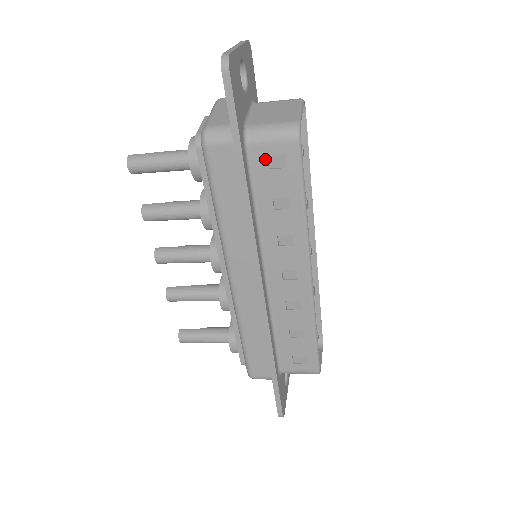
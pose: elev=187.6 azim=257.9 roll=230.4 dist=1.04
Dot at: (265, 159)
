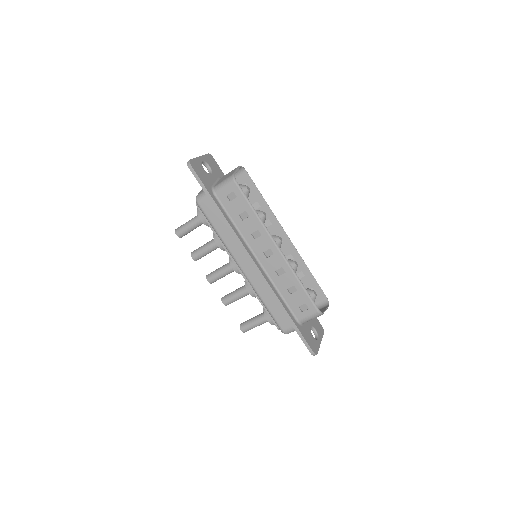
Dot at: (226, 198)
